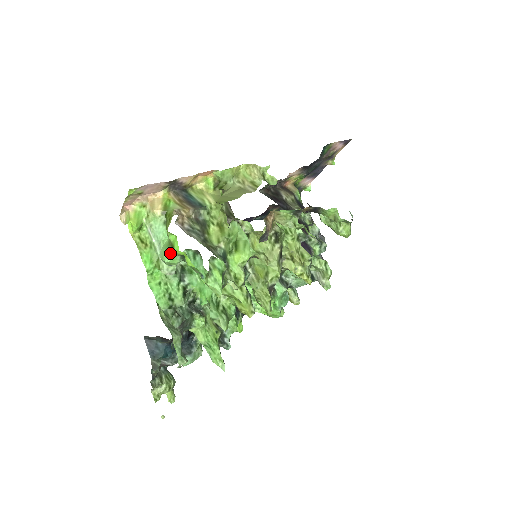
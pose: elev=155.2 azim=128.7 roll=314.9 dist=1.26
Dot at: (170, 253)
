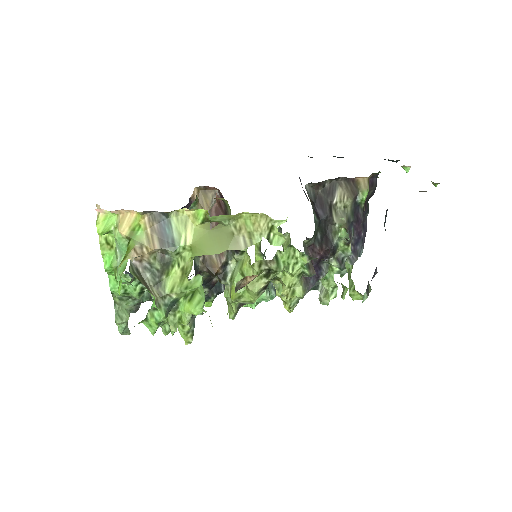
Dot at: (122, 278)
